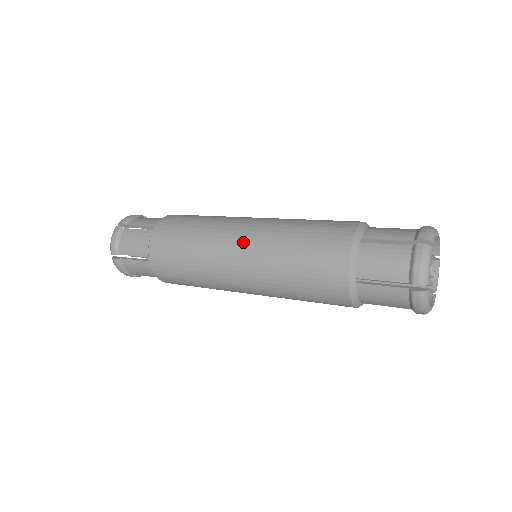
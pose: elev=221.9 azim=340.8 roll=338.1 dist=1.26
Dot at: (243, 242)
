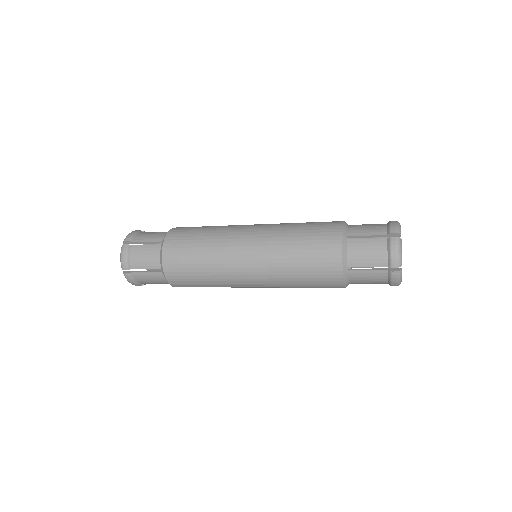
Dot at: (251, 248)
